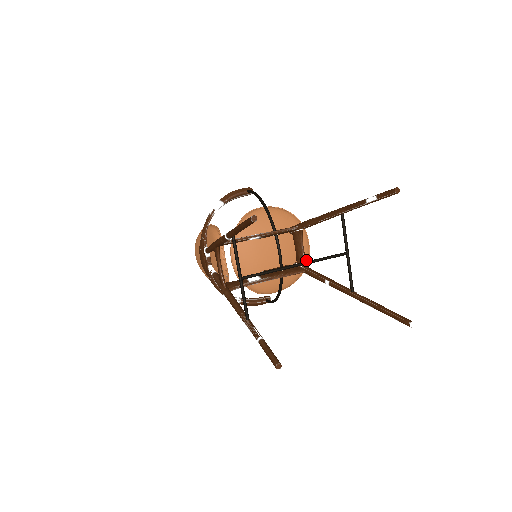
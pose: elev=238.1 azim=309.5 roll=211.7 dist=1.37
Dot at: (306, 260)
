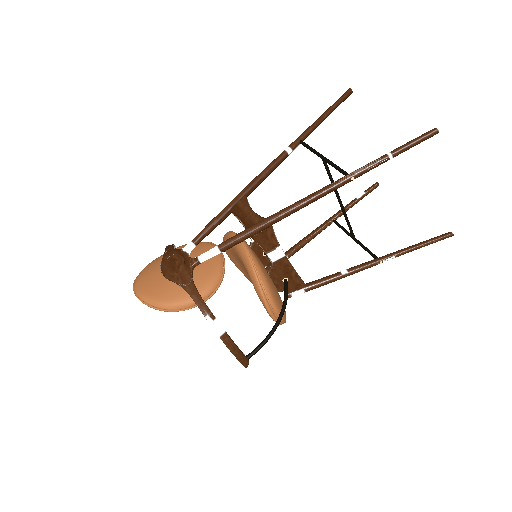
Dot at: occluded
